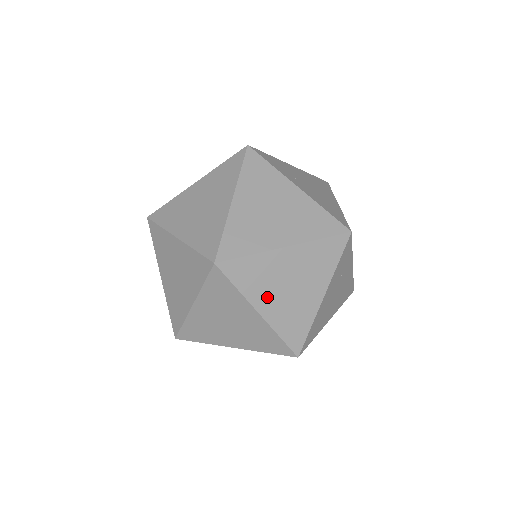
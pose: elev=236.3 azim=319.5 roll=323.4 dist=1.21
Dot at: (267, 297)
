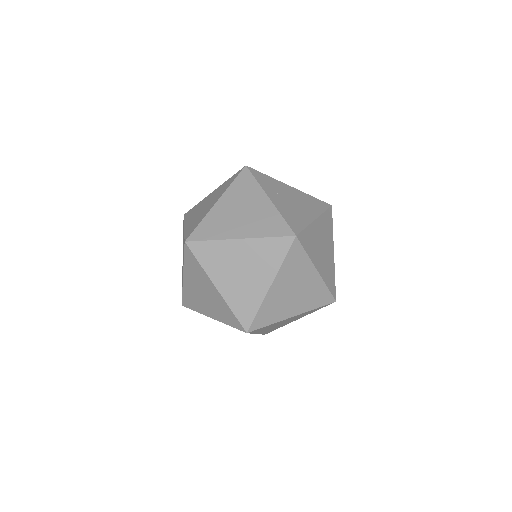
Dot at: (223, 276)
